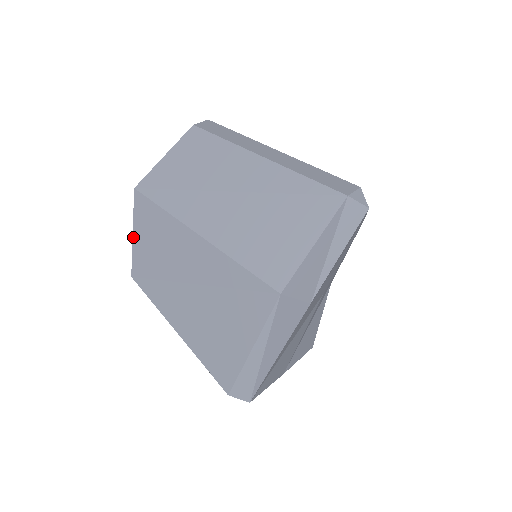
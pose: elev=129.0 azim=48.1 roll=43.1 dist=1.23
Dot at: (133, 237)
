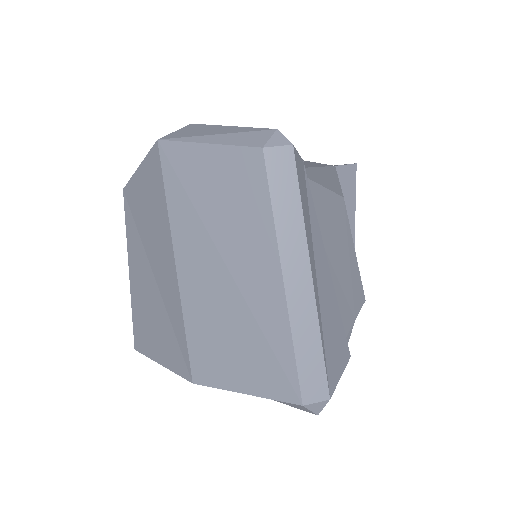
Dot at: (137, 170)
